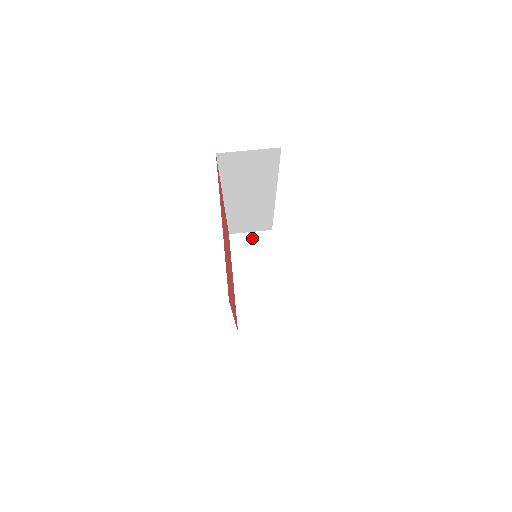
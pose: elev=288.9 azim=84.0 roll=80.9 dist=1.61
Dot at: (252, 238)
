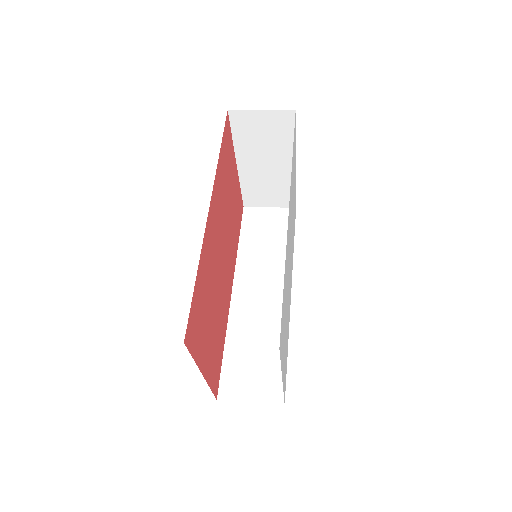
Dot at: occluded
